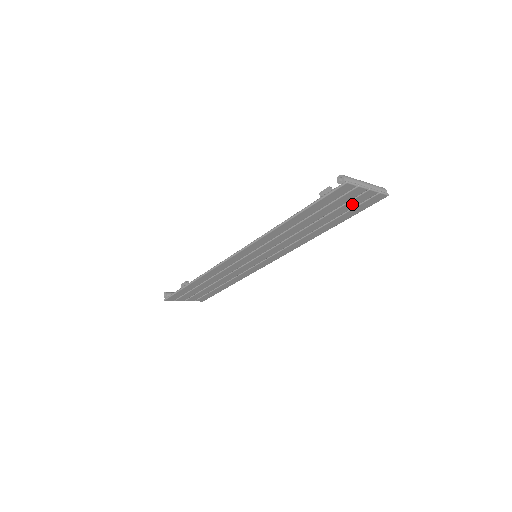
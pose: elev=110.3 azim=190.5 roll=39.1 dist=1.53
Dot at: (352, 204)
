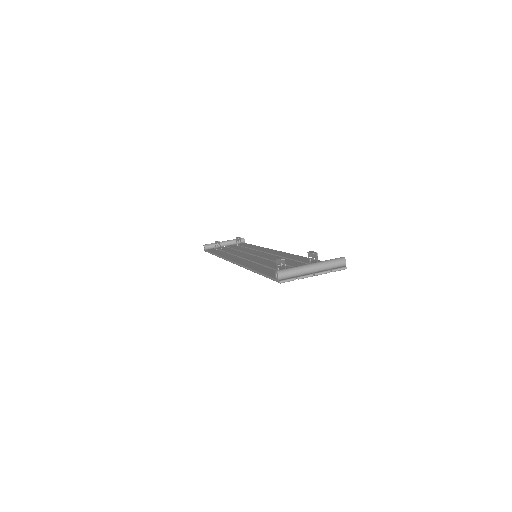
Dot at: occluded
